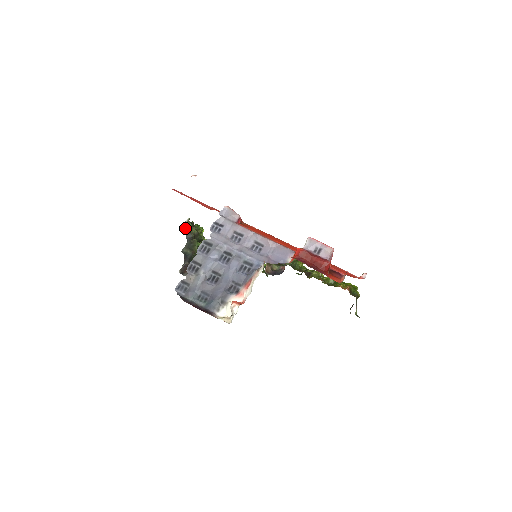
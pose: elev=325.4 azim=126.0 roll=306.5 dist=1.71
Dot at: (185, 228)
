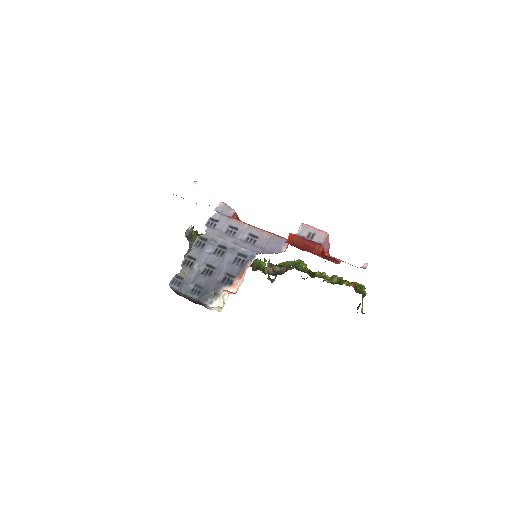
Dot at: (188, 235)
